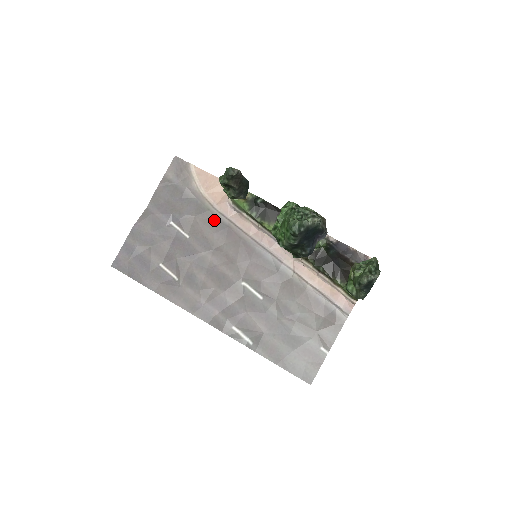
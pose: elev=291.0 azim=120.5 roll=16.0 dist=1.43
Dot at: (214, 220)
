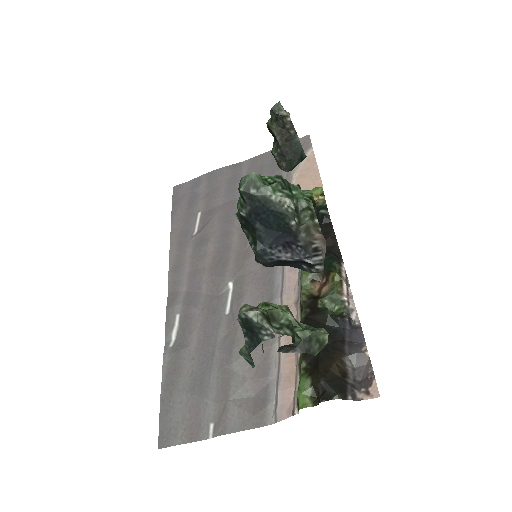
Dot at: occluded
